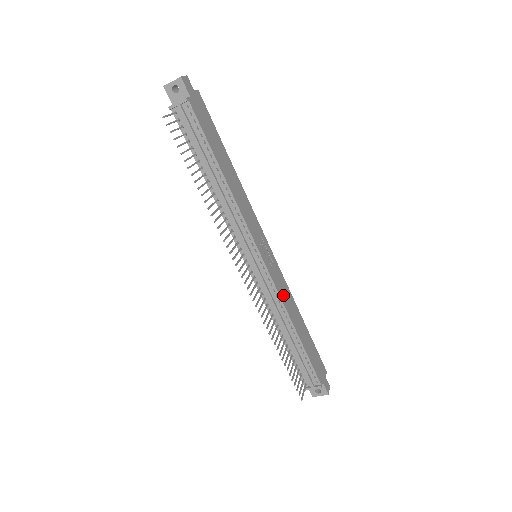
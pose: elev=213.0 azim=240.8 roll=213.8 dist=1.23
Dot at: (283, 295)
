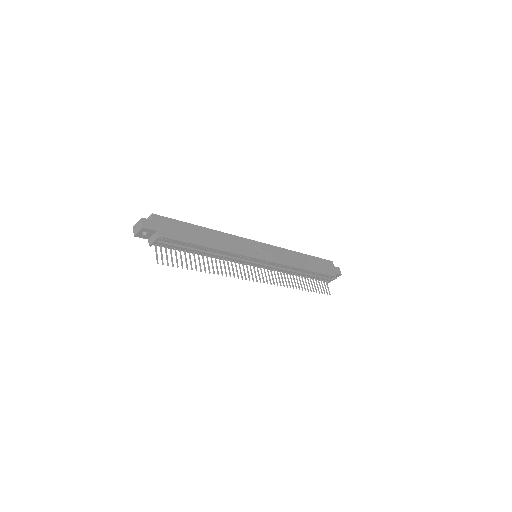
Dot at: (286, 260)
